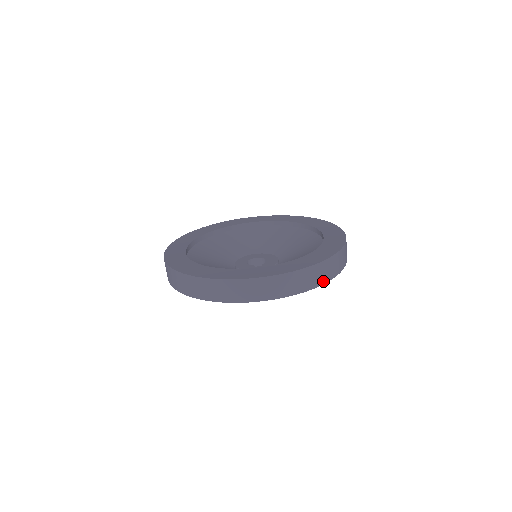
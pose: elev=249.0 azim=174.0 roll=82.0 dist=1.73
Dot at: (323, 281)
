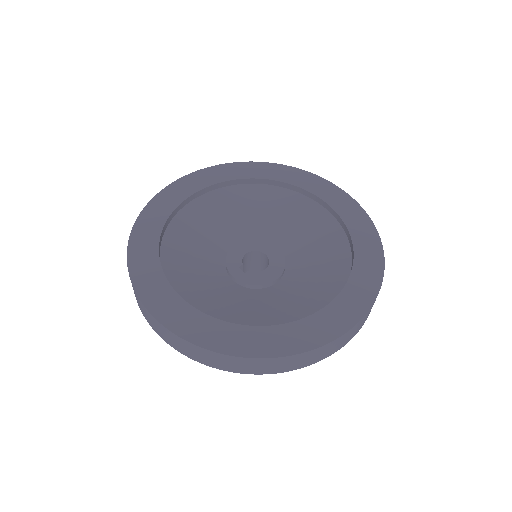
Dot at: (213, 365)
